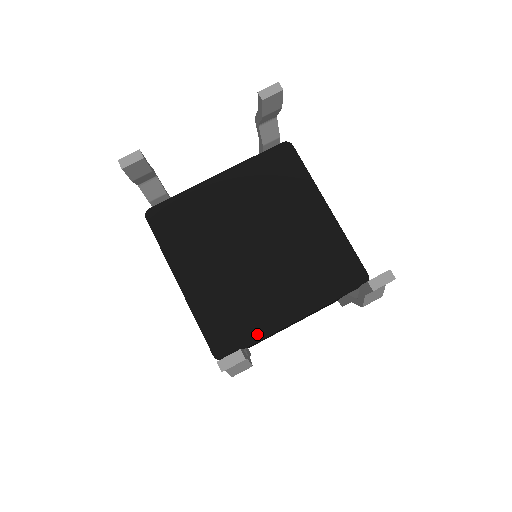
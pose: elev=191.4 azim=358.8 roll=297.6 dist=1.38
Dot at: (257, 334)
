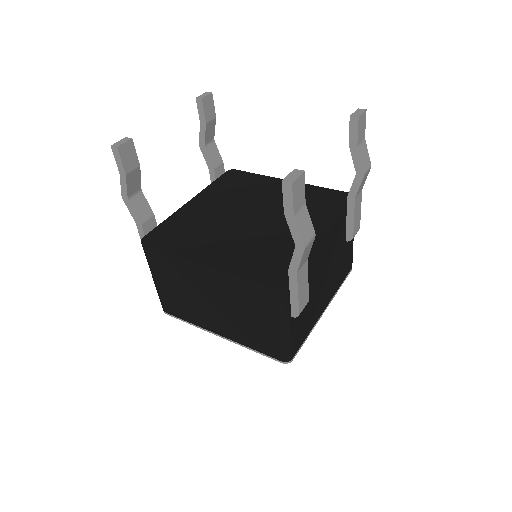
Dot at: occluded
